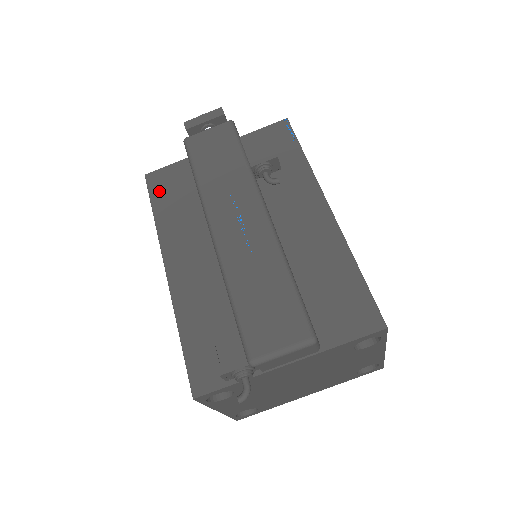
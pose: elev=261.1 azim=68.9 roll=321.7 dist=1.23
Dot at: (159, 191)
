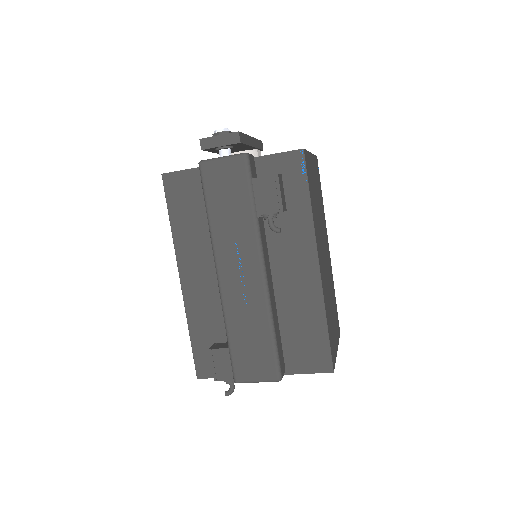
Dot at: (175, 198)
